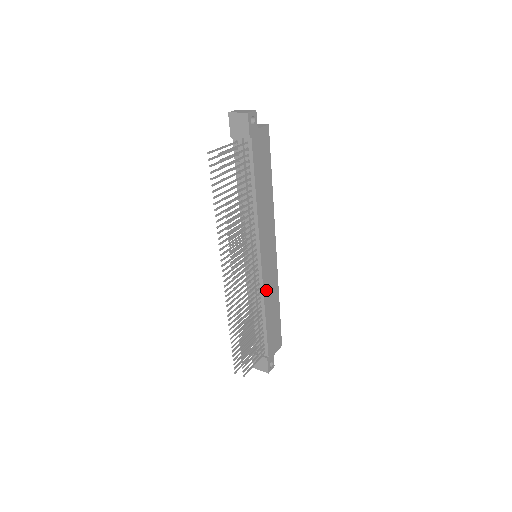
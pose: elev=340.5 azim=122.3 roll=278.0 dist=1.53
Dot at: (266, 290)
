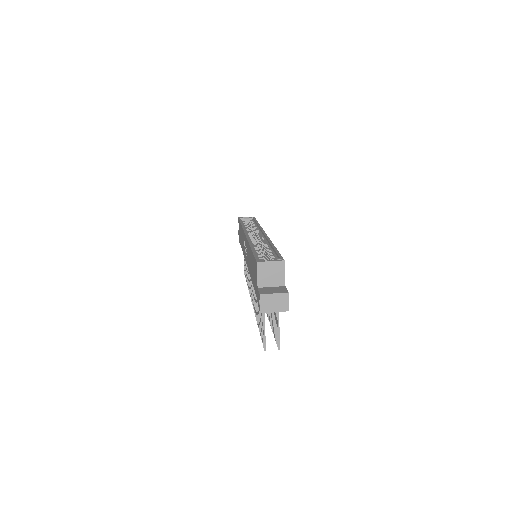
Dot at: occluded
